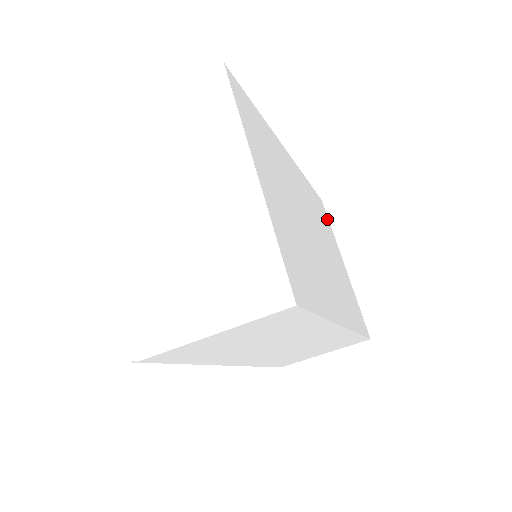
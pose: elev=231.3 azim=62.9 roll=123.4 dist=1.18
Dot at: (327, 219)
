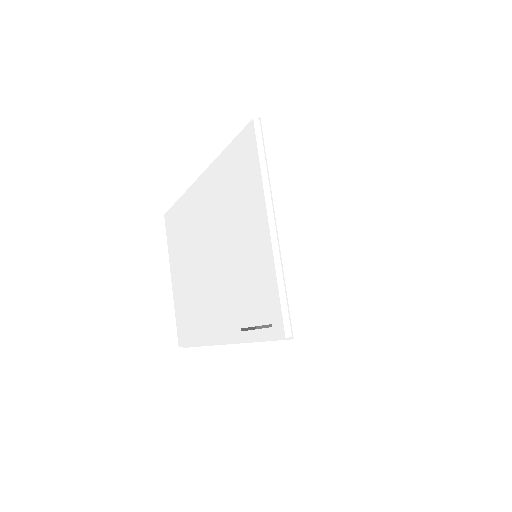
Dot at: occluded
